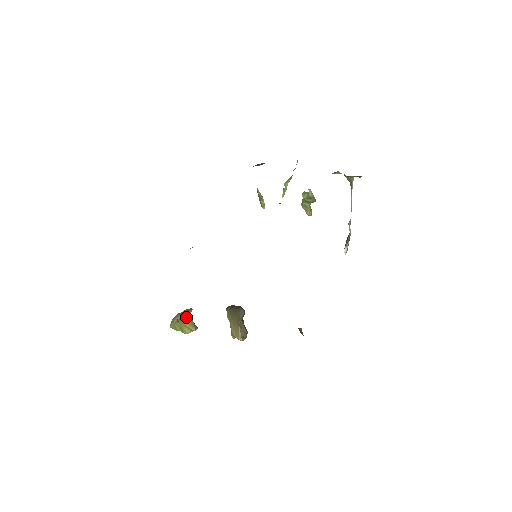
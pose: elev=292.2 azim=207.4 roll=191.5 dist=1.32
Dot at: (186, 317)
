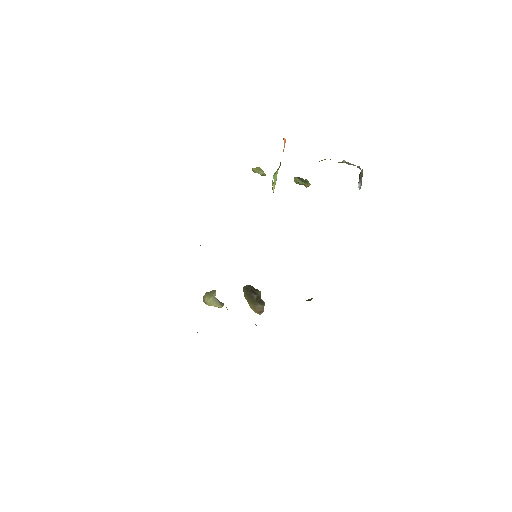
Dot at: (212, 299)
